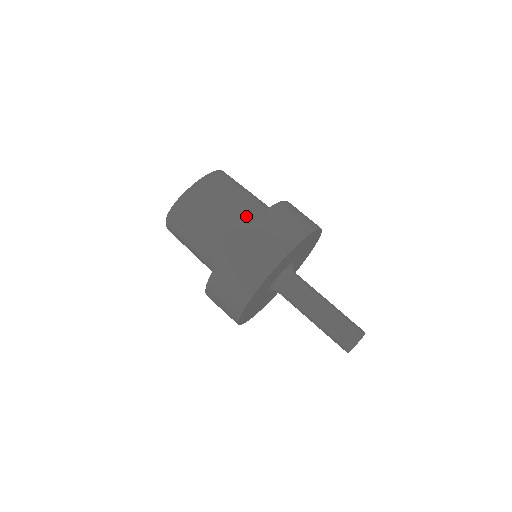
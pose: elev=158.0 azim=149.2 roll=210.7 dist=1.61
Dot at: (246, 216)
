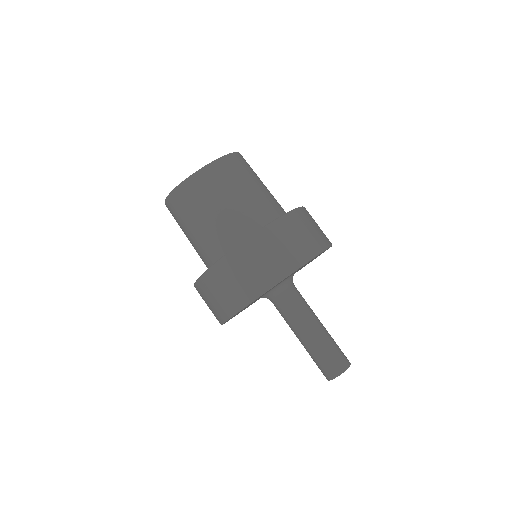
Dot at: (250, 219)
